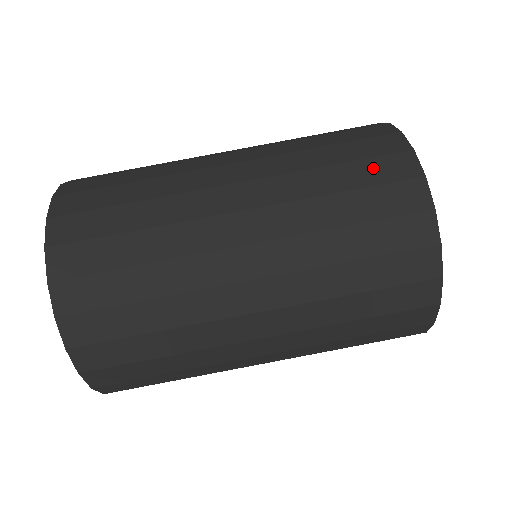
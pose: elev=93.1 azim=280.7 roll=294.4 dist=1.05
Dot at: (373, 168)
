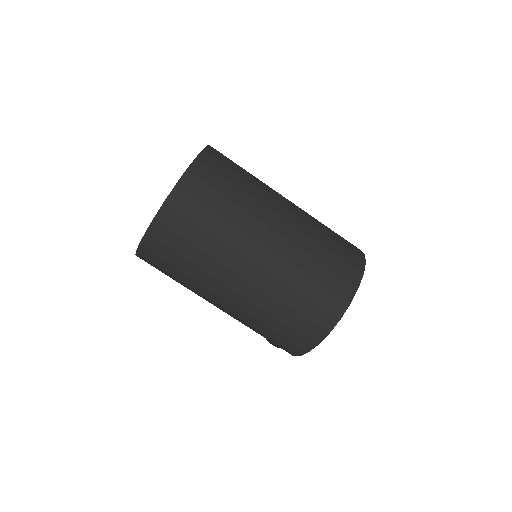
Dot at: (316, 311)
